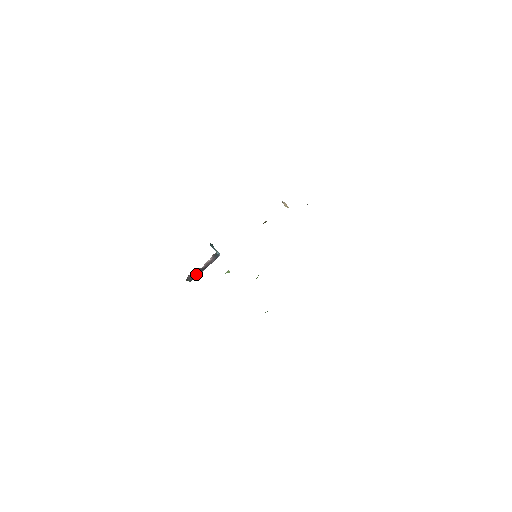
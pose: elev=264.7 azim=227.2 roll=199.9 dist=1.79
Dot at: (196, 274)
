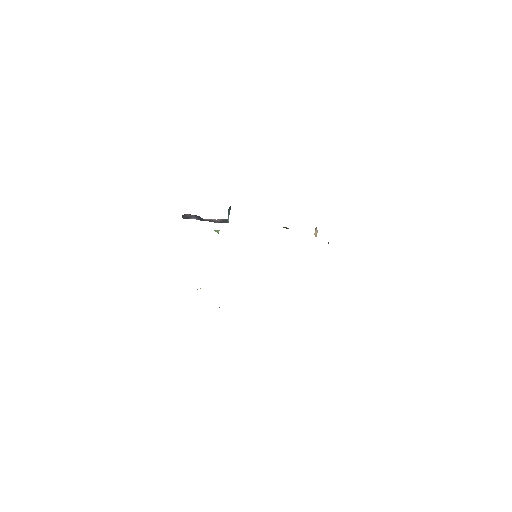
Dot at: (194, 218)
